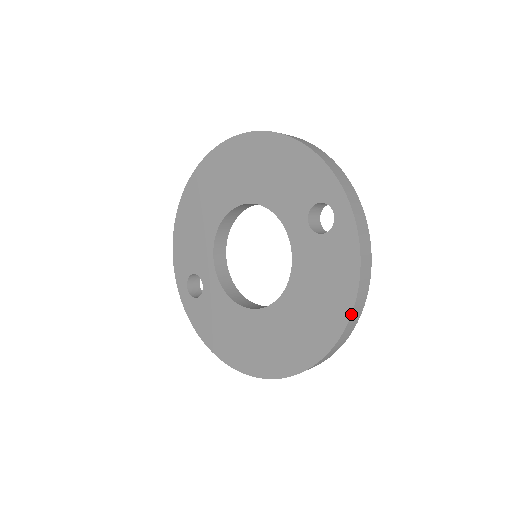
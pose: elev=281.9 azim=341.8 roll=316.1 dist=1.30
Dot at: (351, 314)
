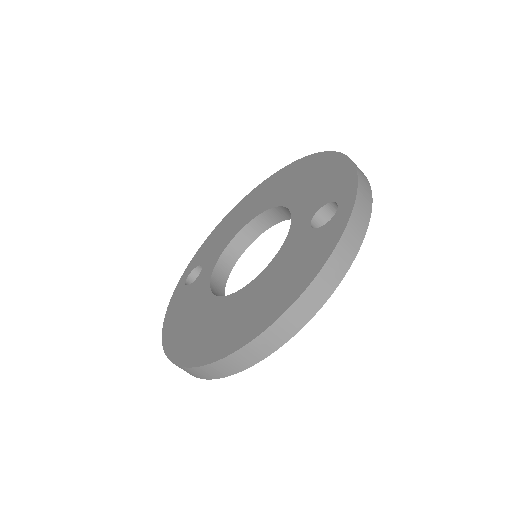
Dot at: (293, 303)
